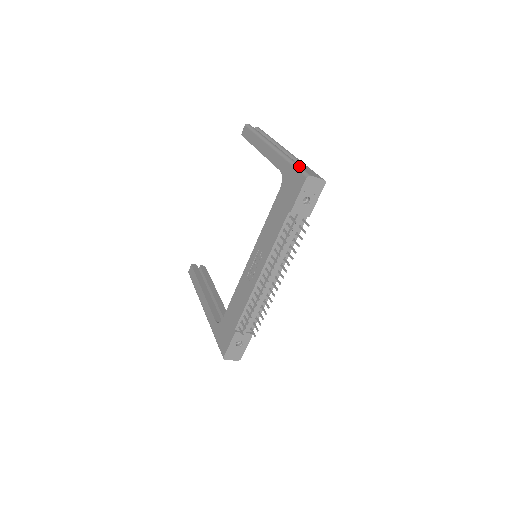
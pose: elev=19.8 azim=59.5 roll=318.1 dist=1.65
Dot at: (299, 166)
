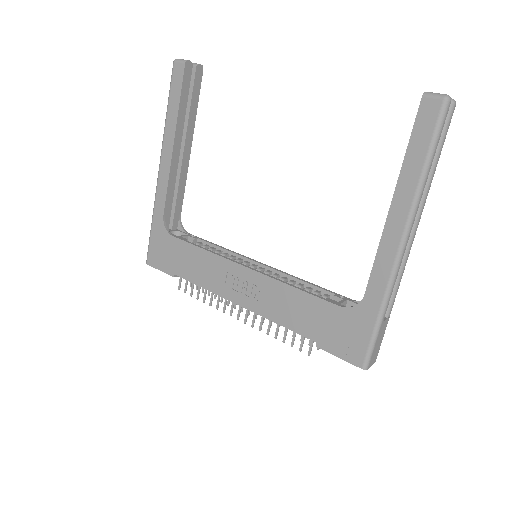
Dot at: (377, 338)
